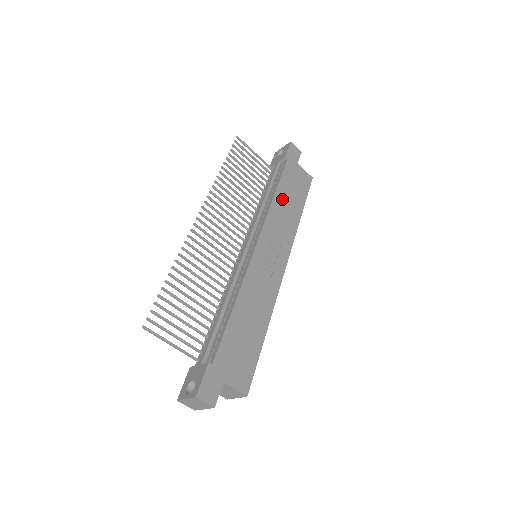
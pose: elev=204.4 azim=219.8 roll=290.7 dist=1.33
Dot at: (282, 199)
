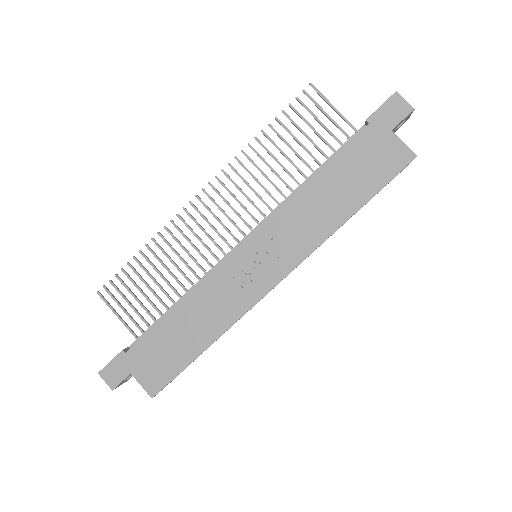
Dot at: (321, 188)
